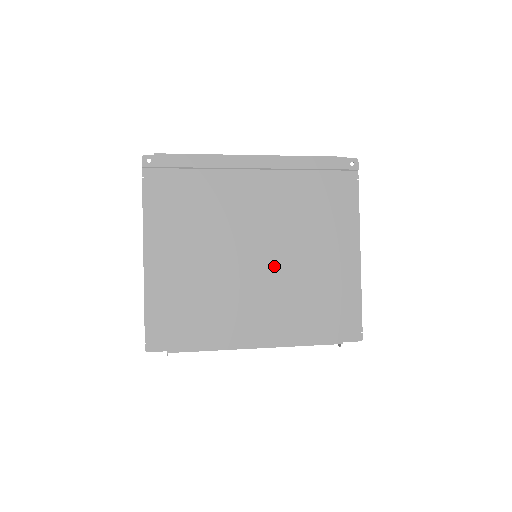
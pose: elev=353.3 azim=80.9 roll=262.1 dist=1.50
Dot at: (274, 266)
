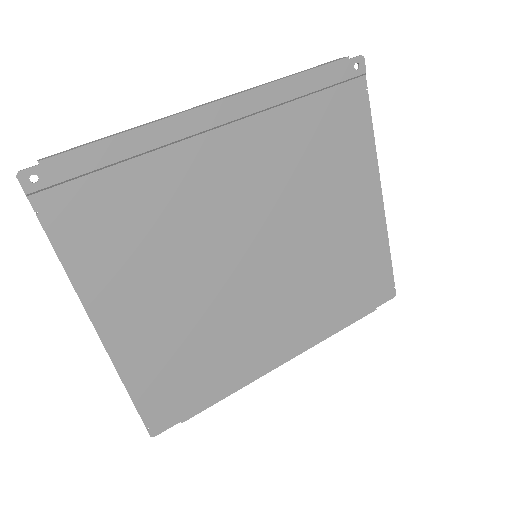
Dot at: (283, 259)
